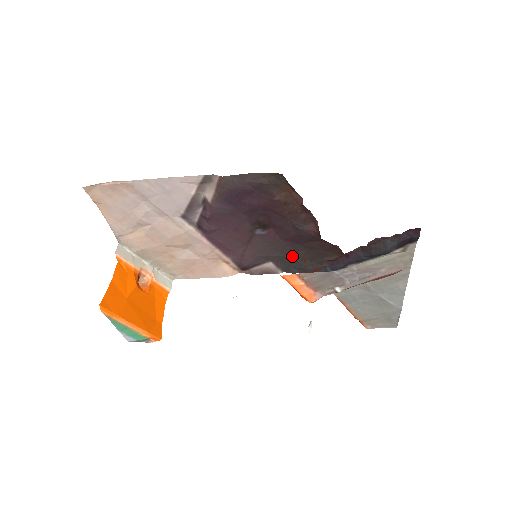
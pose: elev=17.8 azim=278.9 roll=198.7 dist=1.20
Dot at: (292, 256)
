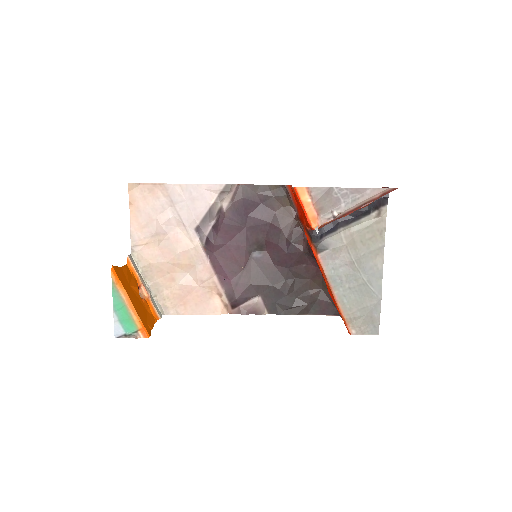
Dot at: (280, 286)
